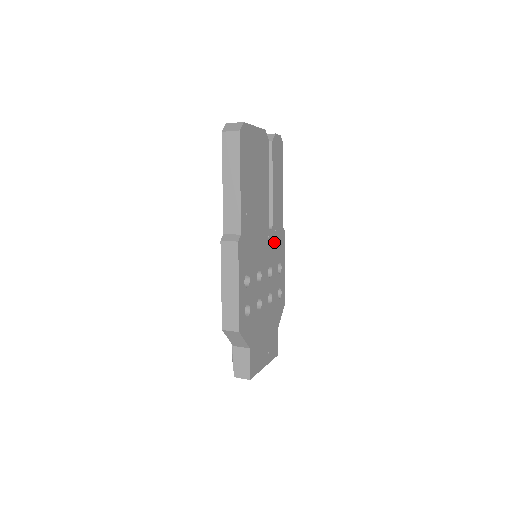
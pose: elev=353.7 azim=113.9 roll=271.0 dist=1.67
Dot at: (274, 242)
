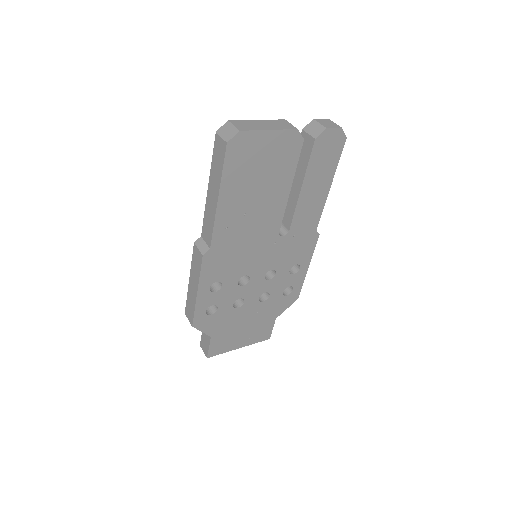
Dot at: (288, 247)
